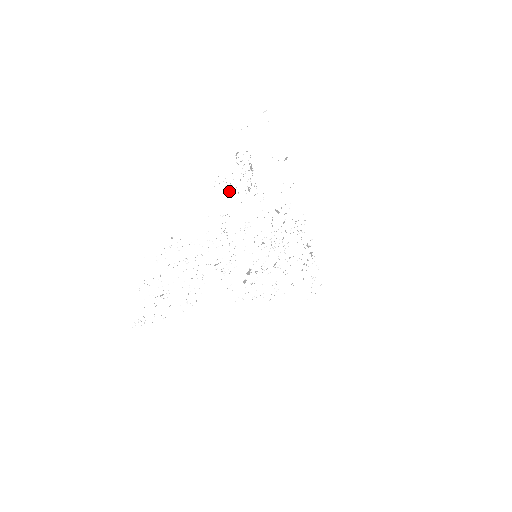
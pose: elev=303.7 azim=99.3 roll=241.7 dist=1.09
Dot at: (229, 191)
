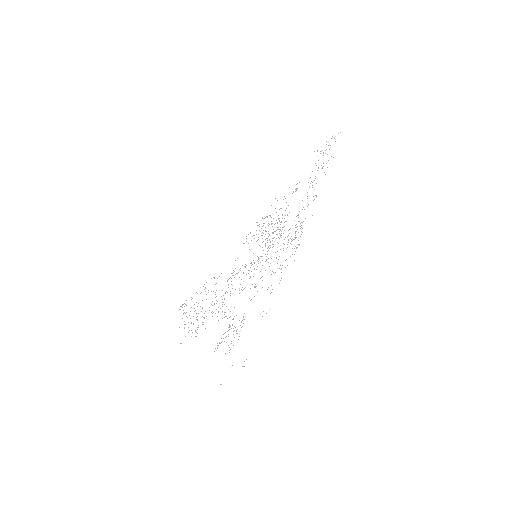
Dot at: occluded
